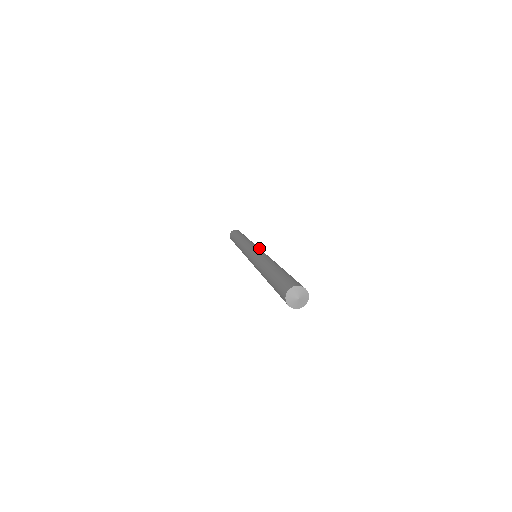
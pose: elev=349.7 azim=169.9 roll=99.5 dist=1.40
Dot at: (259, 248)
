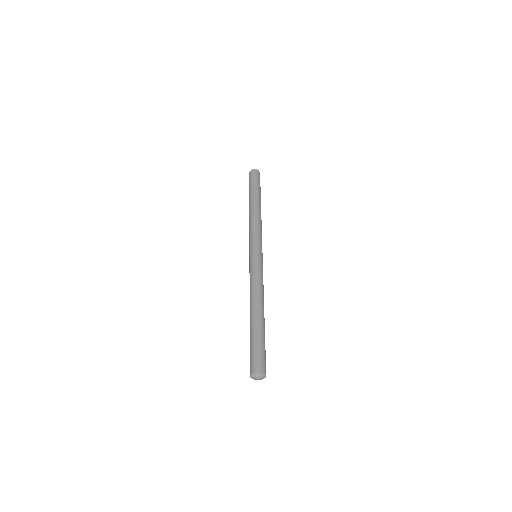
Dot at: (261, 250)
